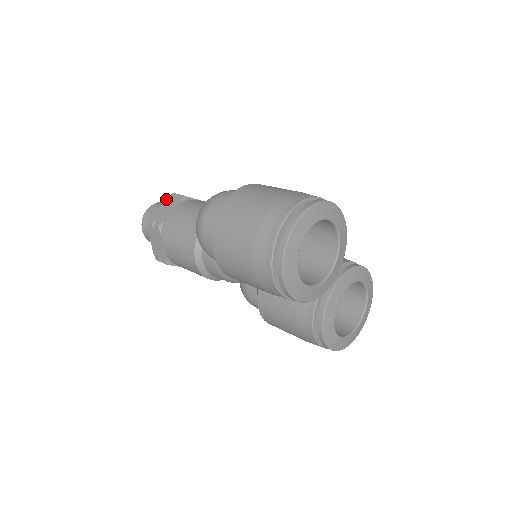
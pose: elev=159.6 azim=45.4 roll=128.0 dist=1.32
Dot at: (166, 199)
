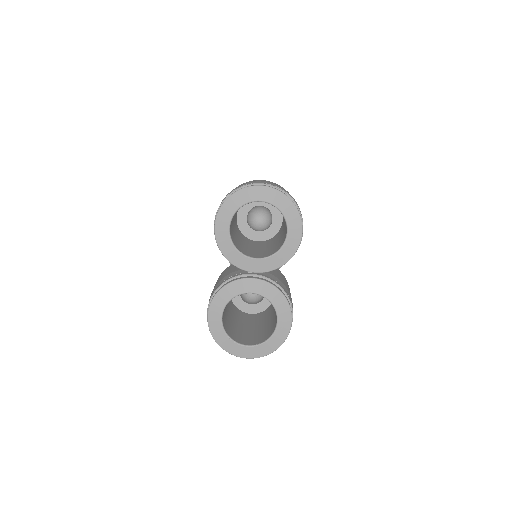
Dot at: occluded
